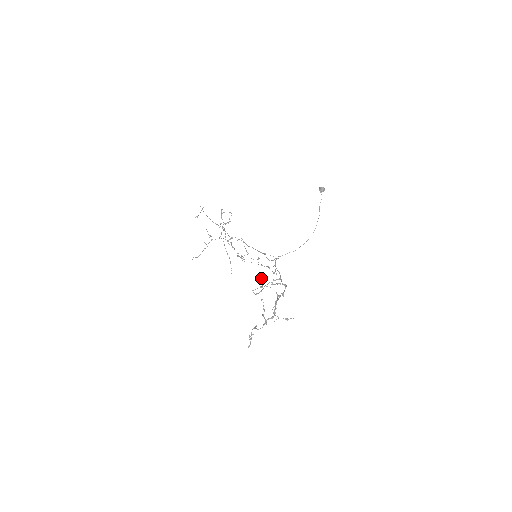
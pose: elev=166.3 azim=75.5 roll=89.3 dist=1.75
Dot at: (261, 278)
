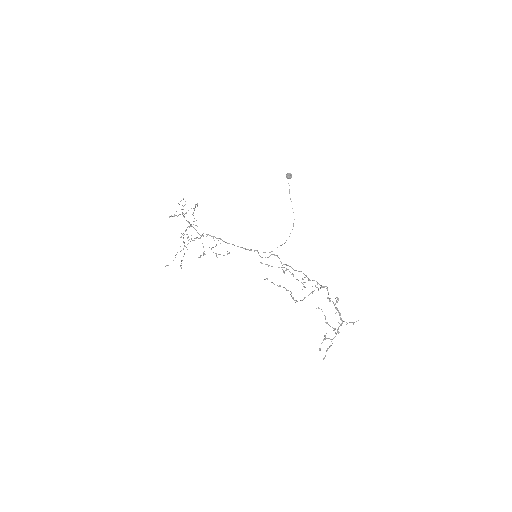
Dot at: occluded
